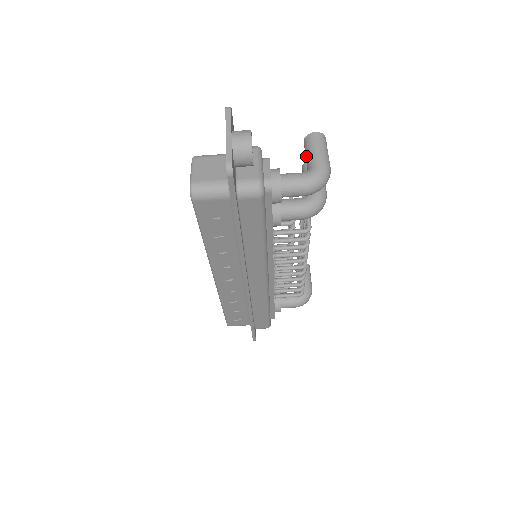
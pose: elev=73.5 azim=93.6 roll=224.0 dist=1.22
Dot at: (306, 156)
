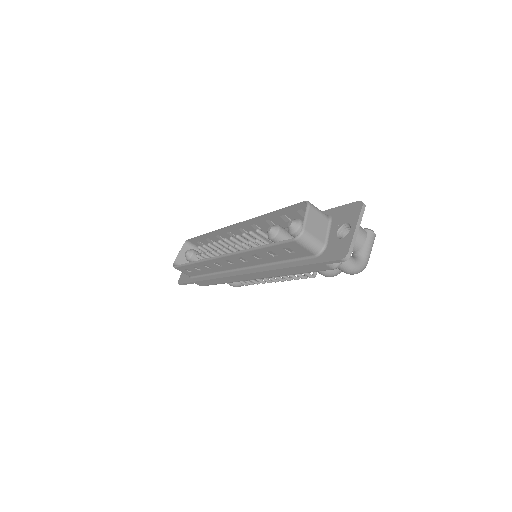
Dot at: occluded
